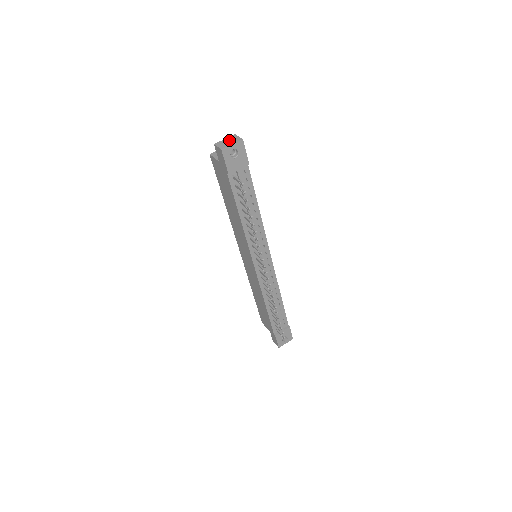
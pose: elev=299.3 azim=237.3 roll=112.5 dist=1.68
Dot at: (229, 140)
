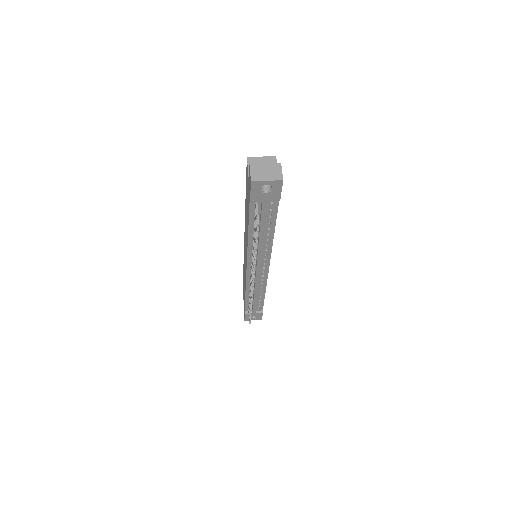
Dot at: (268, 170)
